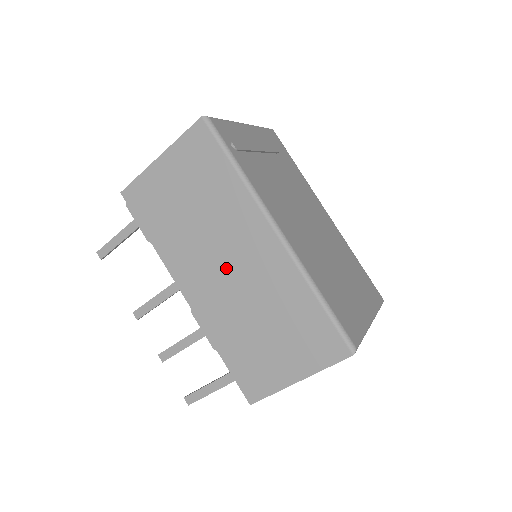
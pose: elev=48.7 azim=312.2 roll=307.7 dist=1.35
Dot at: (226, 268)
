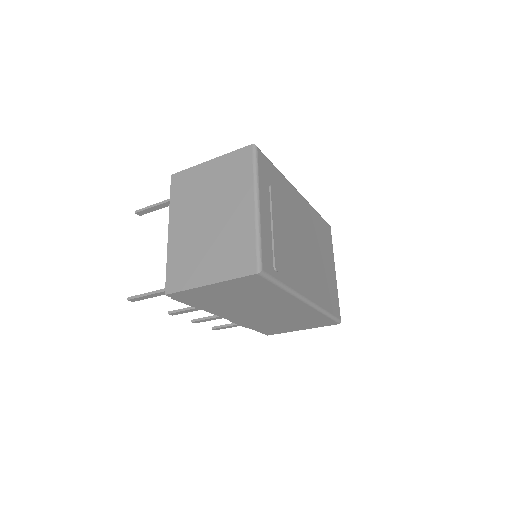
Dot at: (263, 312)
